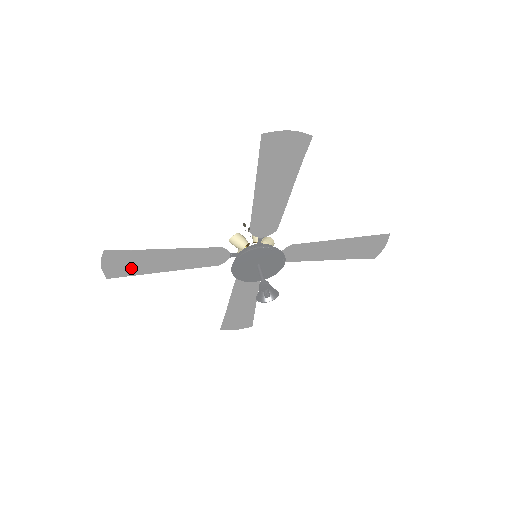
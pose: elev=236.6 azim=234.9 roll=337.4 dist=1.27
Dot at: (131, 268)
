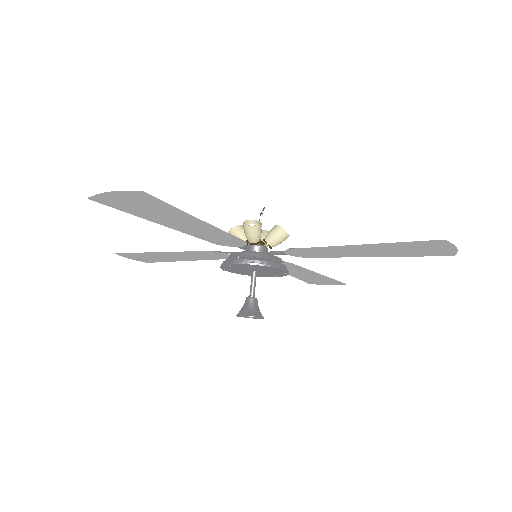
Dot at: (136, 209)
